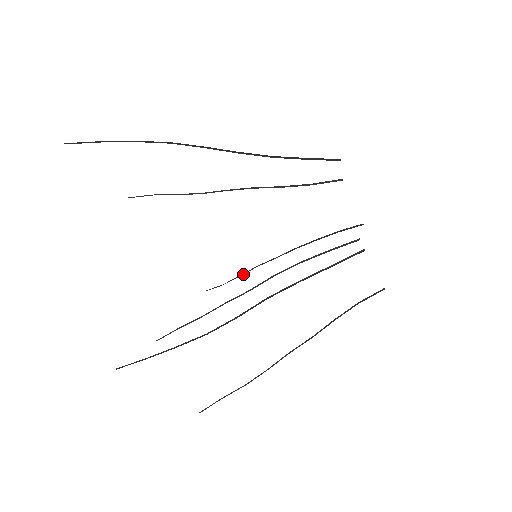
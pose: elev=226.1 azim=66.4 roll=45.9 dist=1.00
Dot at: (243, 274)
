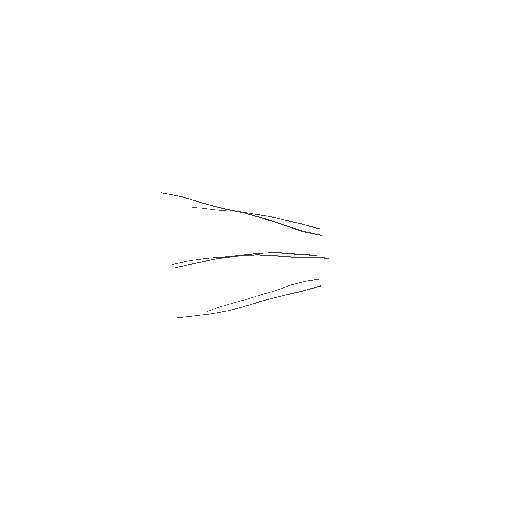
Dot at: occluded
